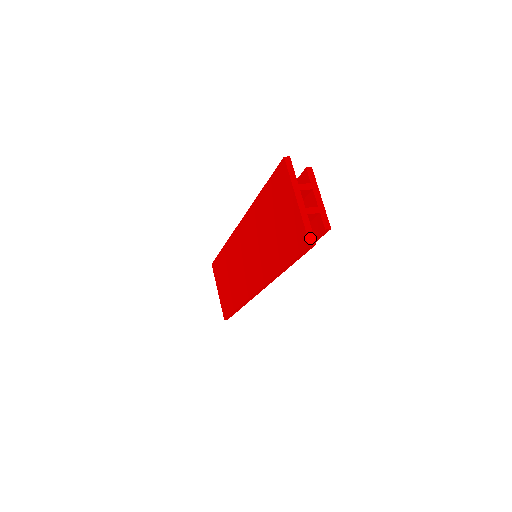
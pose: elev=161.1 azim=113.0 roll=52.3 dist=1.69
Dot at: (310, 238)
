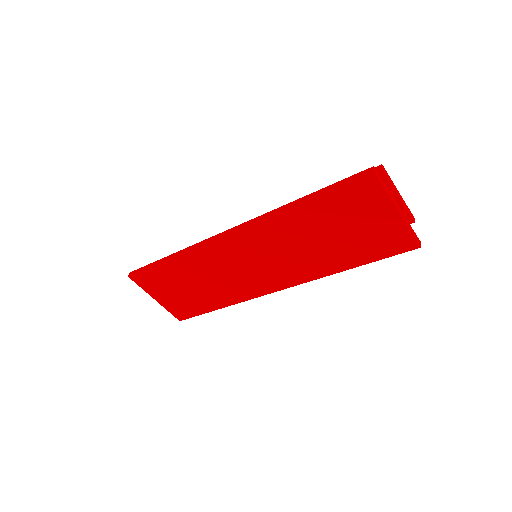
Dot at: (418, 241)
